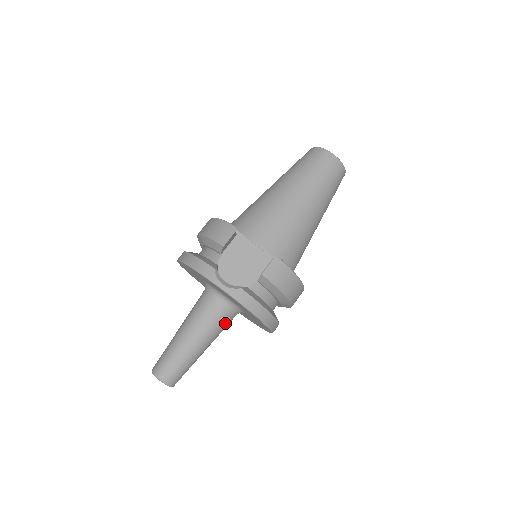
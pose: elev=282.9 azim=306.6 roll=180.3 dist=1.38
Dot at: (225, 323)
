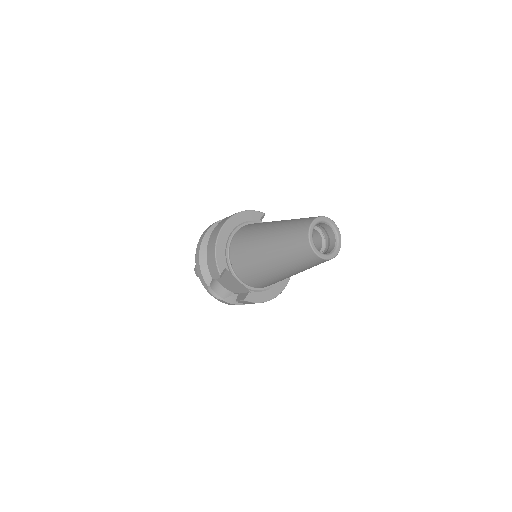
Dot at: occluded
